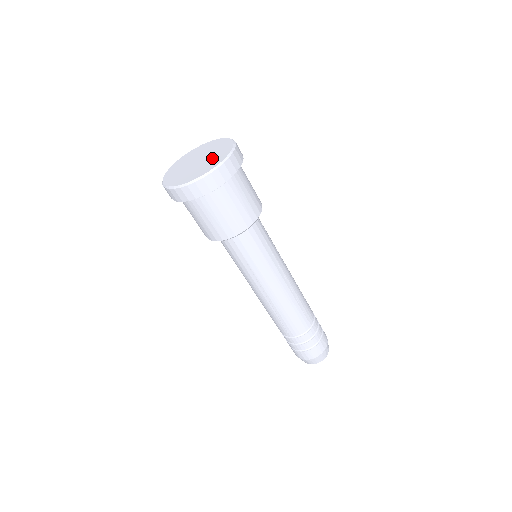
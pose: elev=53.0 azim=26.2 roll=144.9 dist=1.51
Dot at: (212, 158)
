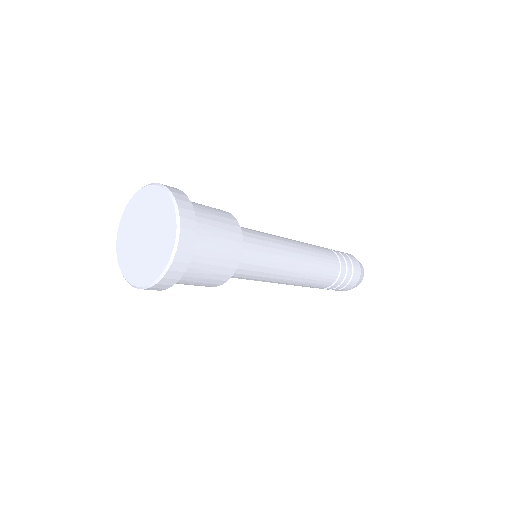
Dot at: (159, 236)
